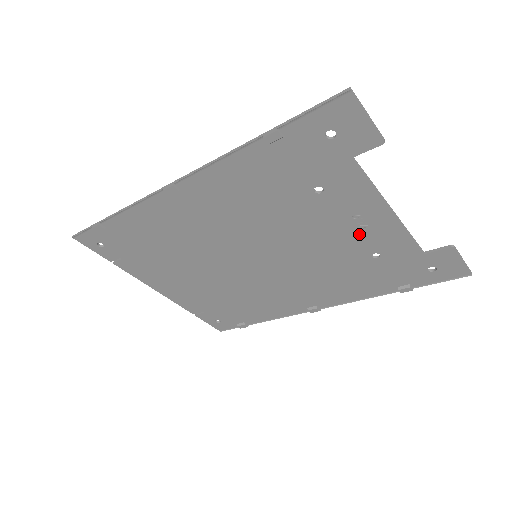
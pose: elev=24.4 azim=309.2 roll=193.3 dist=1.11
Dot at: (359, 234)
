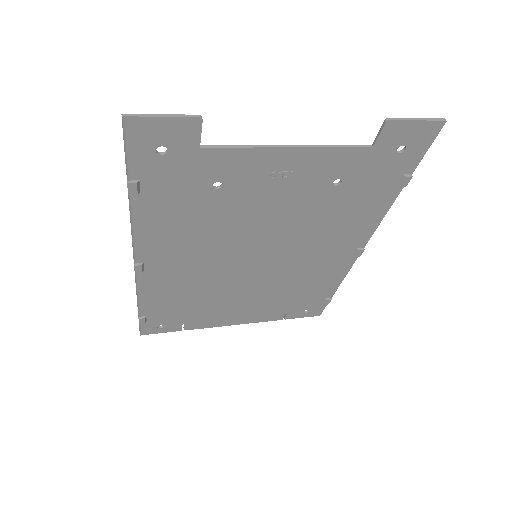
Dot at: (297, 182)
